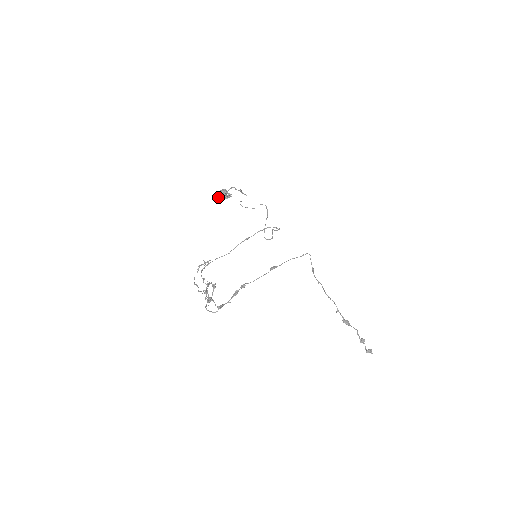
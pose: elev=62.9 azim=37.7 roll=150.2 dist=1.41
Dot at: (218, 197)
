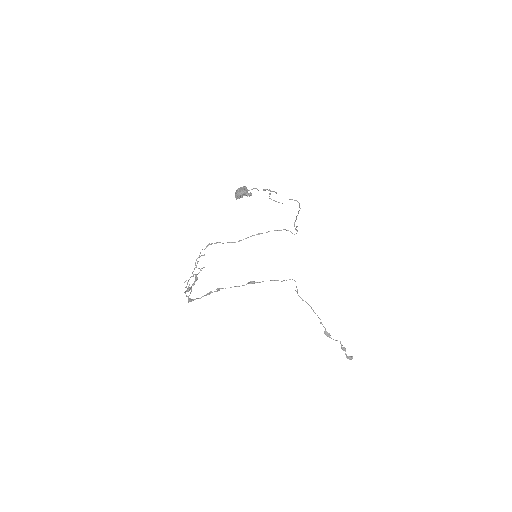
Dot at: (236, 195)
